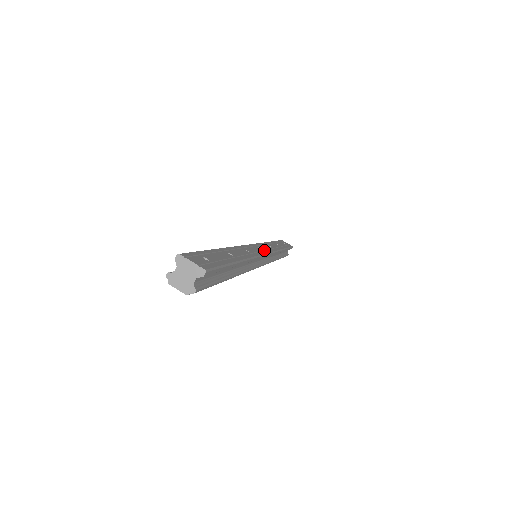
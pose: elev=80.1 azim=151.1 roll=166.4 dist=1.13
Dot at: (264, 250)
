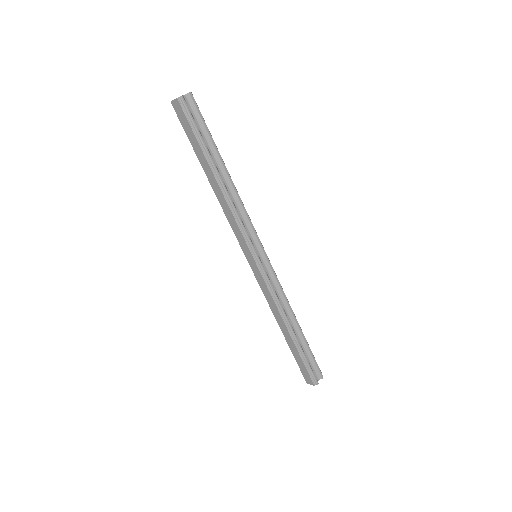
Dot at: (264, 255)
